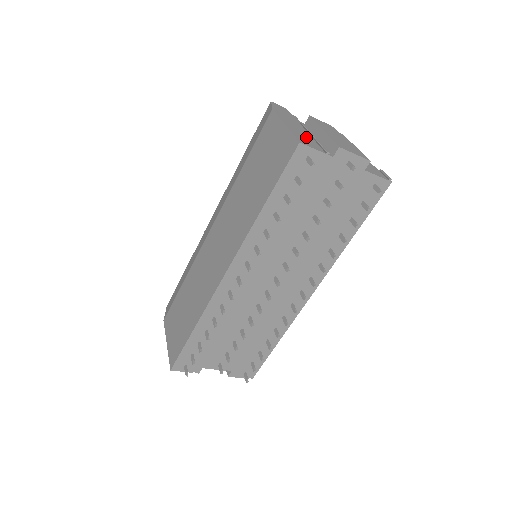
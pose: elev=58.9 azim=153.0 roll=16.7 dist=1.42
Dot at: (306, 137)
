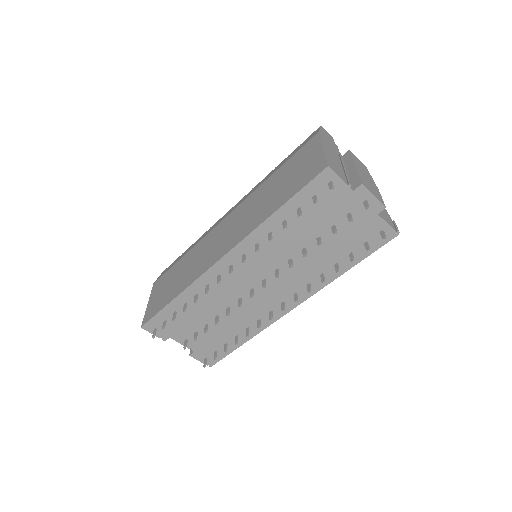
Dot at: (337, 165)
